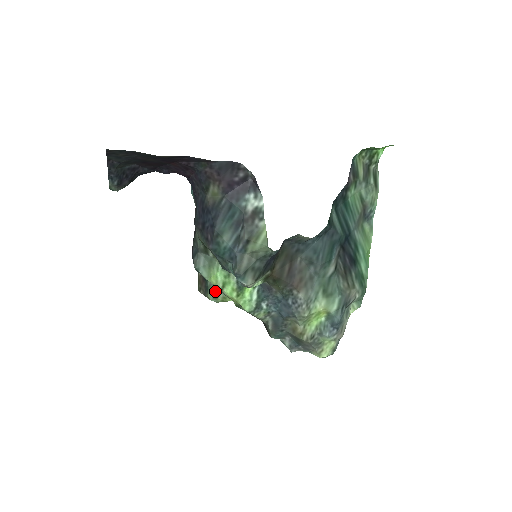
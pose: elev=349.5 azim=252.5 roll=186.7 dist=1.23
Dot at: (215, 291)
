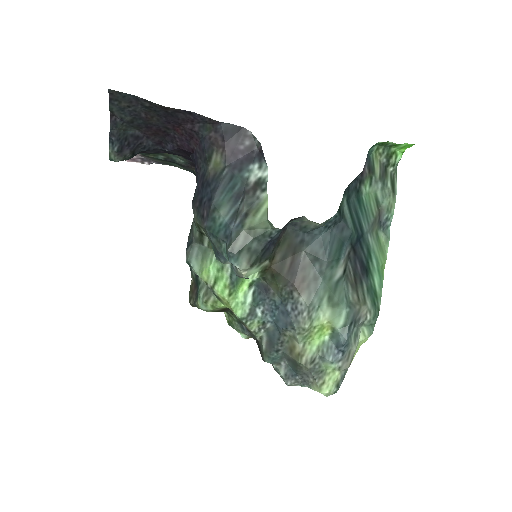
Dot at: (206, 293)
